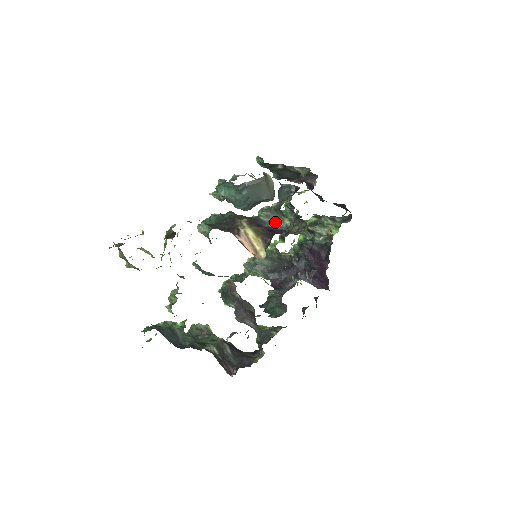
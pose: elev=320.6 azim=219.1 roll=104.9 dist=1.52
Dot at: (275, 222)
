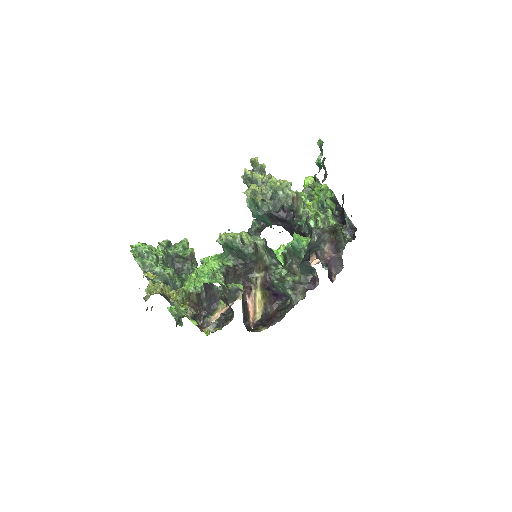
Dot at: (283, 291)
